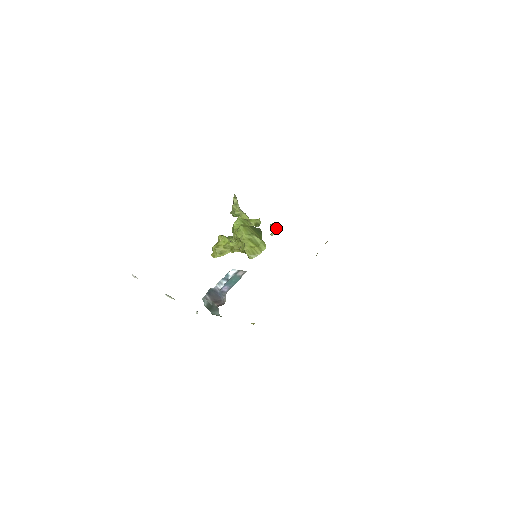
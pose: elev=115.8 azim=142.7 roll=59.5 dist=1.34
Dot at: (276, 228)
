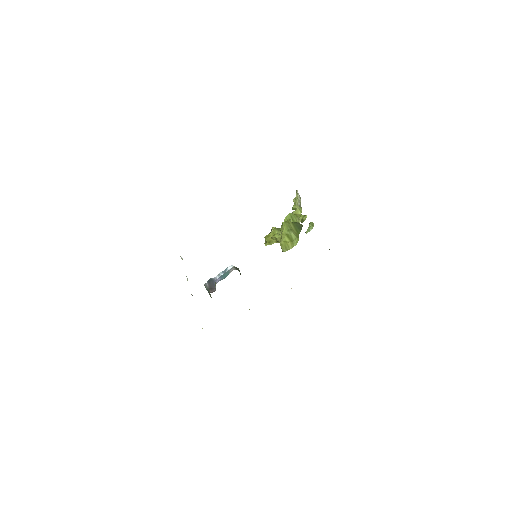
Dot at: (310, 227)
